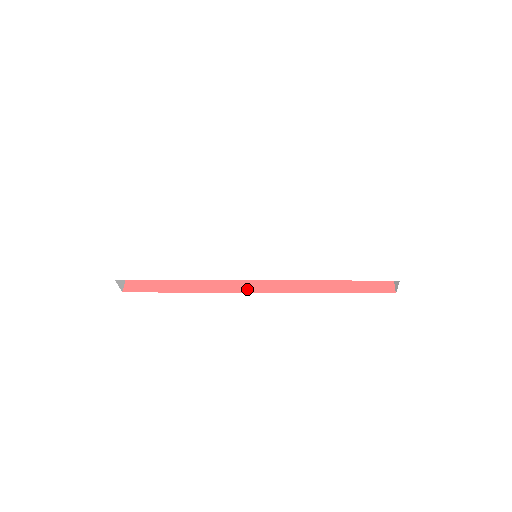
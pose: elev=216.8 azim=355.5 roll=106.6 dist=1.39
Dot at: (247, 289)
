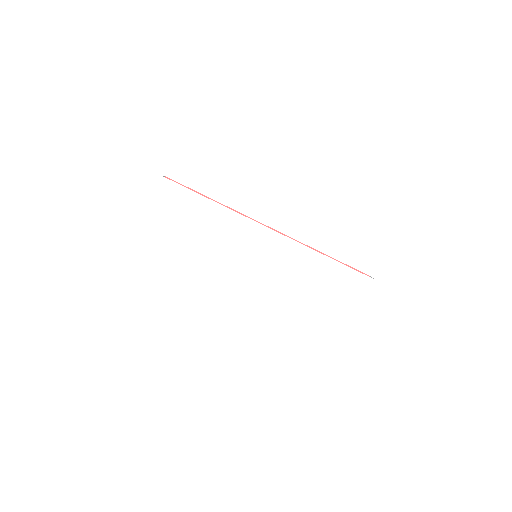
Dot at: occluded
